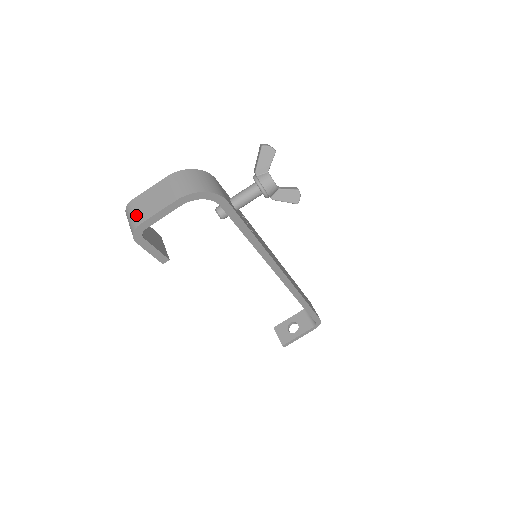
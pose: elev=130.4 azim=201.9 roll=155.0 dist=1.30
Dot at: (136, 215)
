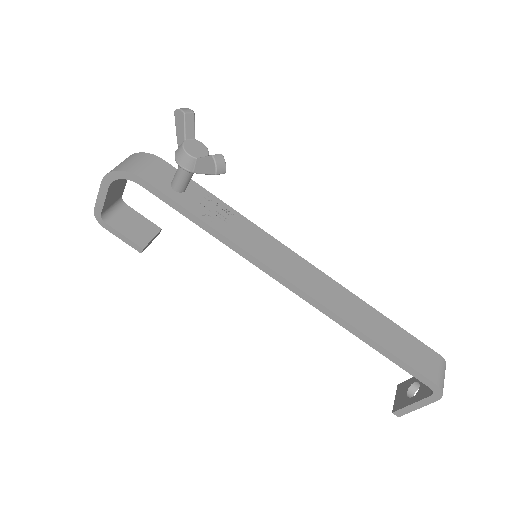
Dot at: occluded
